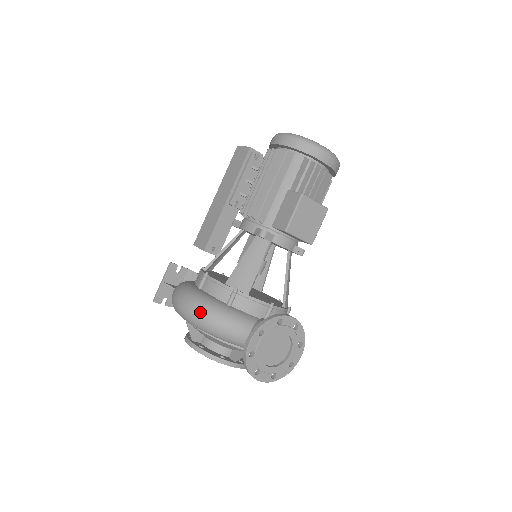
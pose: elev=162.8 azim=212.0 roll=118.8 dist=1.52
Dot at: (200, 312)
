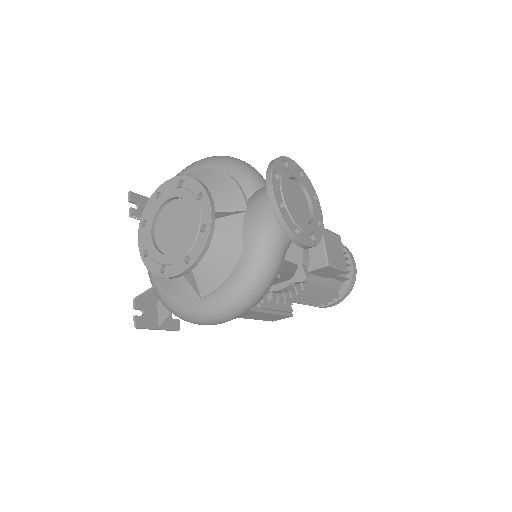
Dot at: occluded
